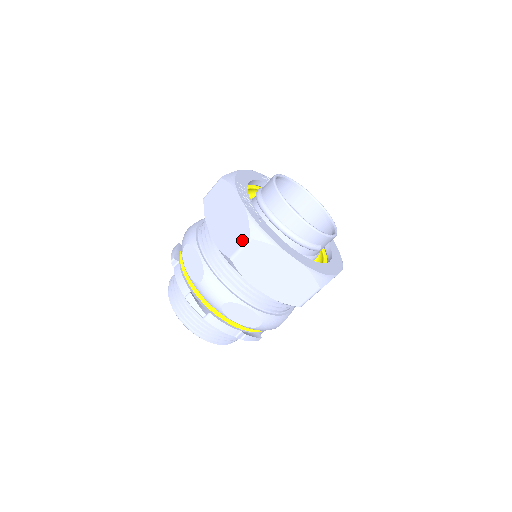
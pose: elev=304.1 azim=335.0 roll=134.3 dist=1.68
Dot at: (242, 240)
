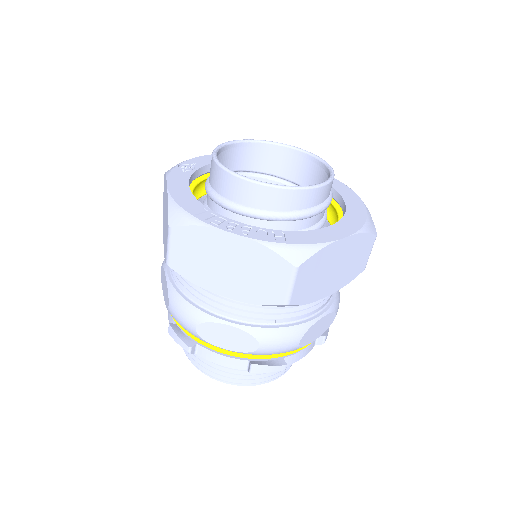
Dot at: (285, 277)
